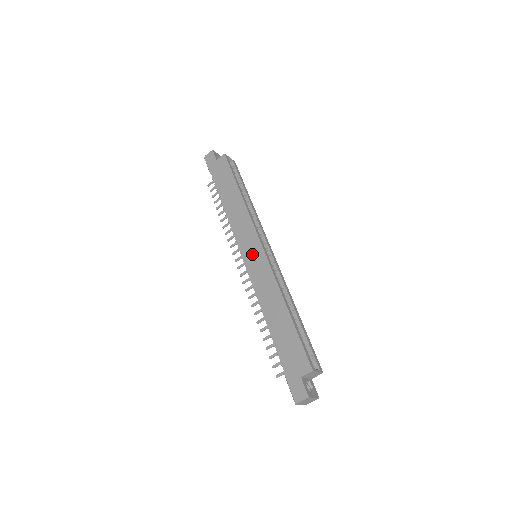
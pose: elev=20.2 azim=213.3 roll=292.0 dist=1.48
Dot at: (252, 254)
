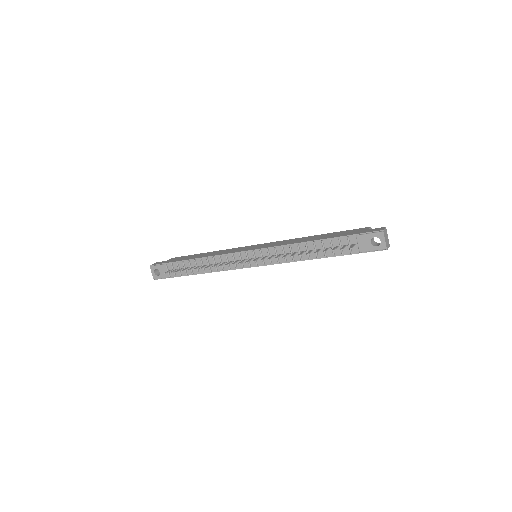
Dot at: (256, 247)
